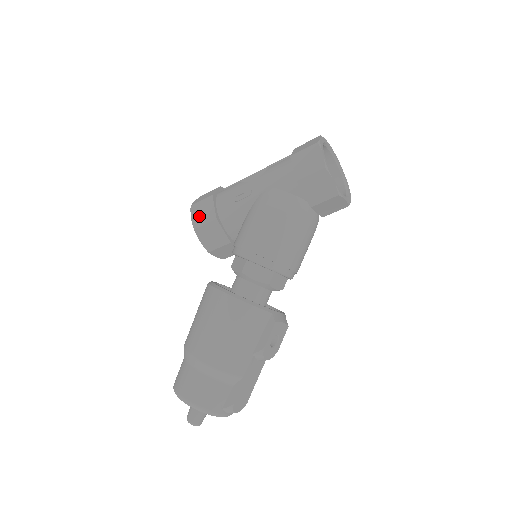
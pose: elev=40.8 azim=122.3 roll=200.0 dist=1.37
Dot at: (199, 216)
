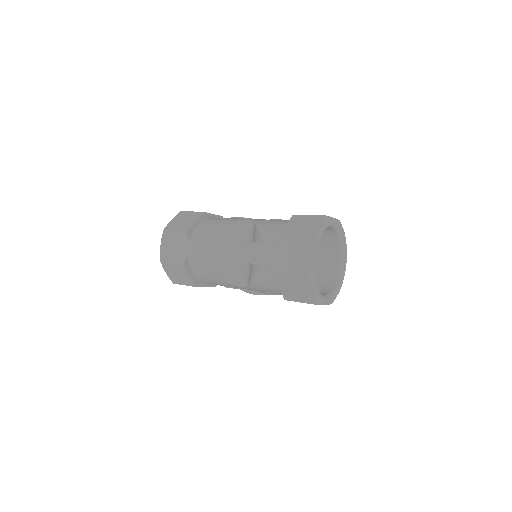
Dot at: occluded
